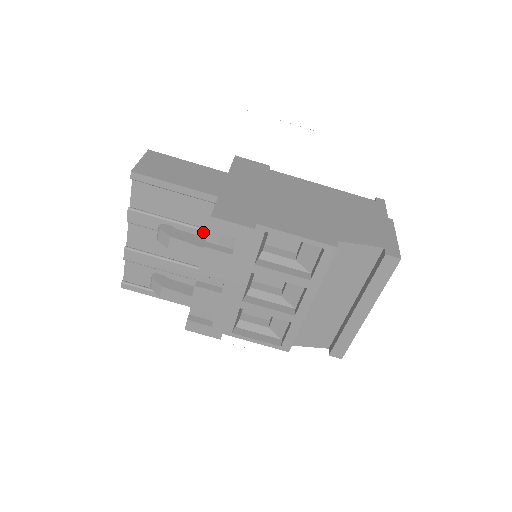
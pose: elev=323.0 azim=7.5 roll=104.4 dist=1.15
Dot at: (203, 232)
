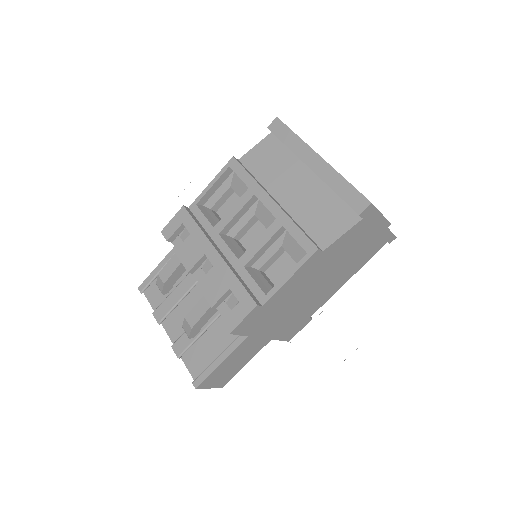
Dot at: occluded
